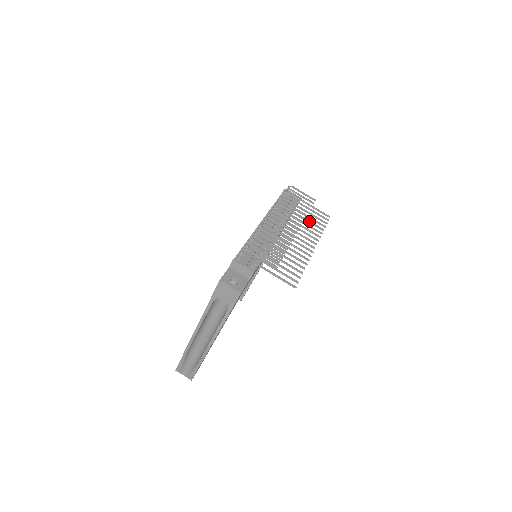
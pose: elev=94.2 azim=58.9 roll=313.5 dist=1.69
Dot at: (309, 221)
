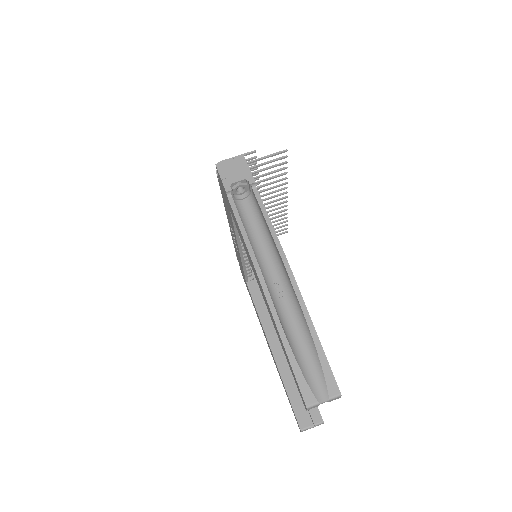
Dot at: occluded
